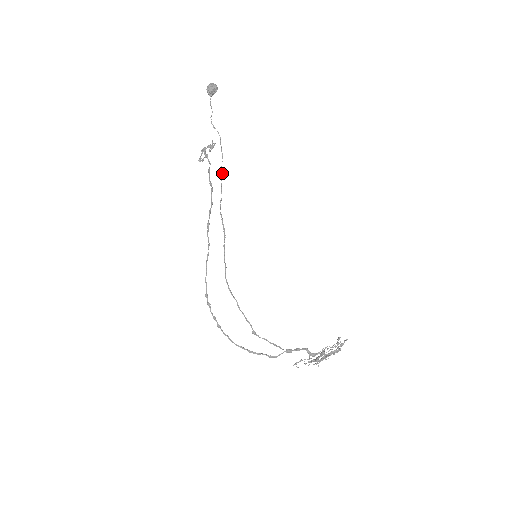
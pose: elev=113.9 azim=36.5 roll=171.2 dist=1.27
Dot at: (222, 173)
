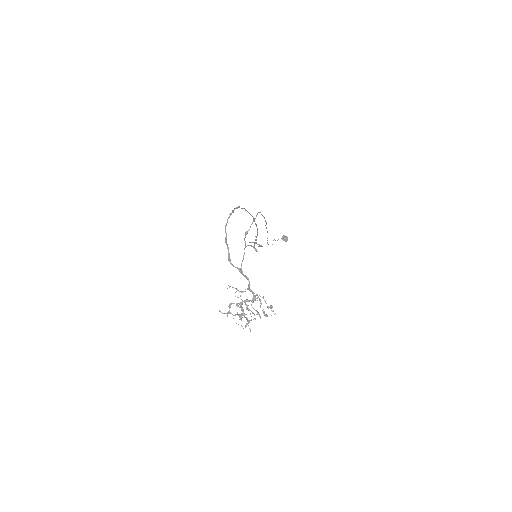
Dot at: occluded
